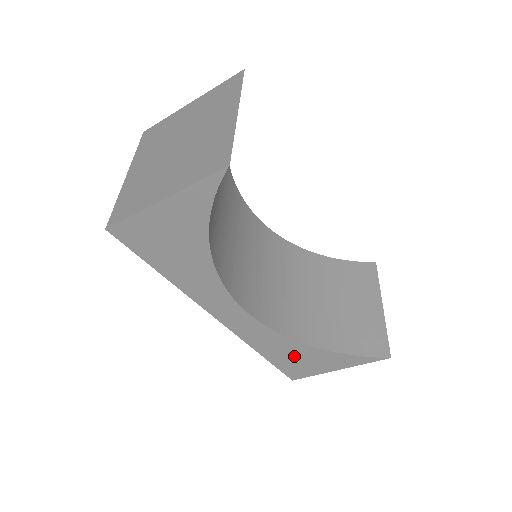
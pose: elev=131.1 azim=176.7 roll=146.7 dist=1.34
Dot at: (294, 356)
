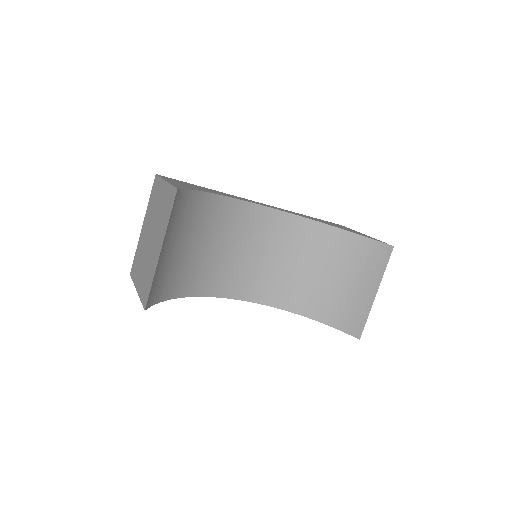
Dot at: occluded
